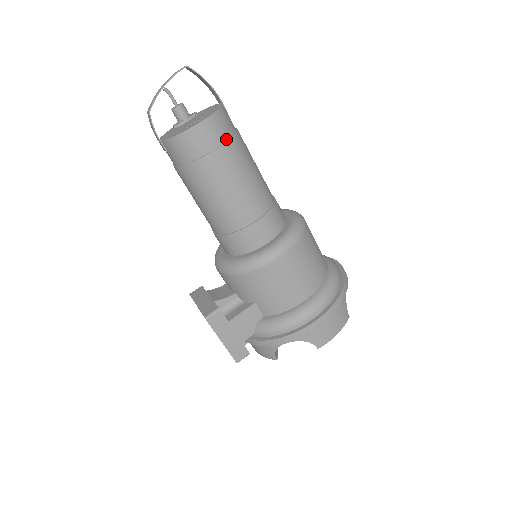
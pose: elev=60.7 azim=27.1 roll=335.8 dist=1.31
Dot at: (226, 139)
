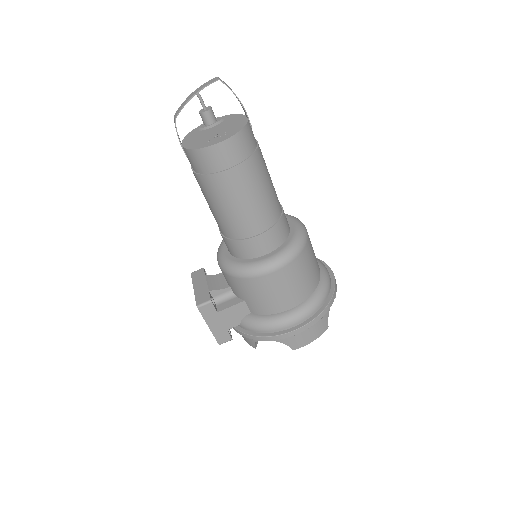
Dot at: (243, 159)
